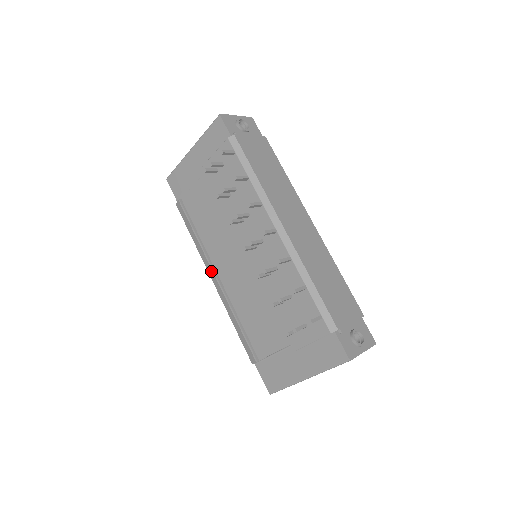
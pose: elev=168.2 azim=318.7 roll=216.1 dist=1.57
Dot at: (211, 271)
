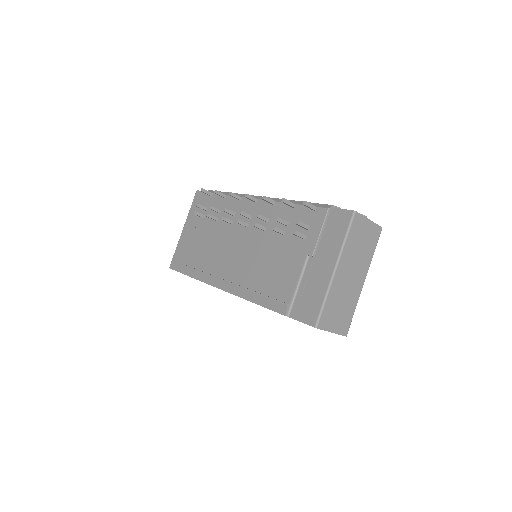
Dot at: (221, 283)
